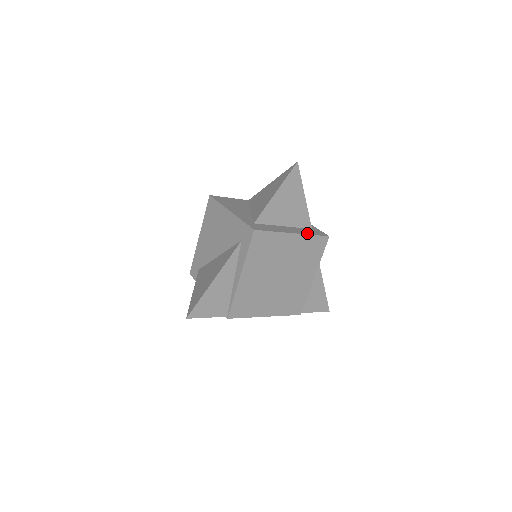
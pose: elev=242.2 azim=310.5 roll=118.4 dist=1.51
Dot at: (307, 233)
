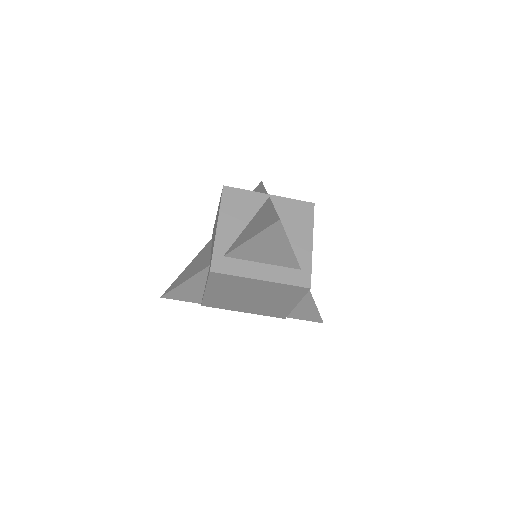
Dot at: (281, 280)
